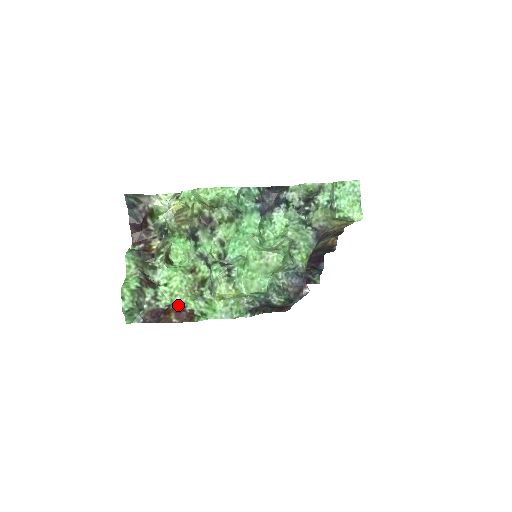
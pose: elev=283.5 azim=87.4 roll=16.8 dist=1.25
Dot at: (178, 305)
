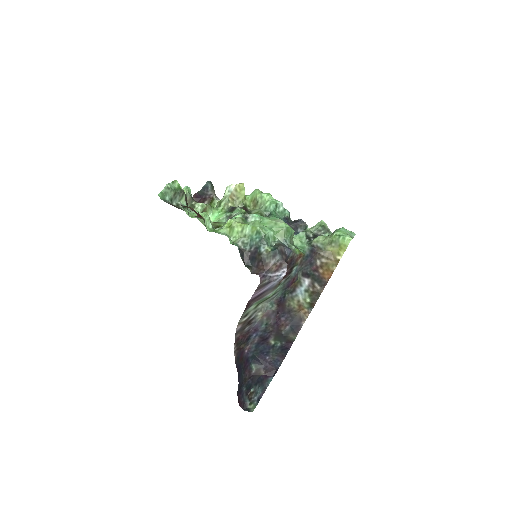
Dot at: occluded
